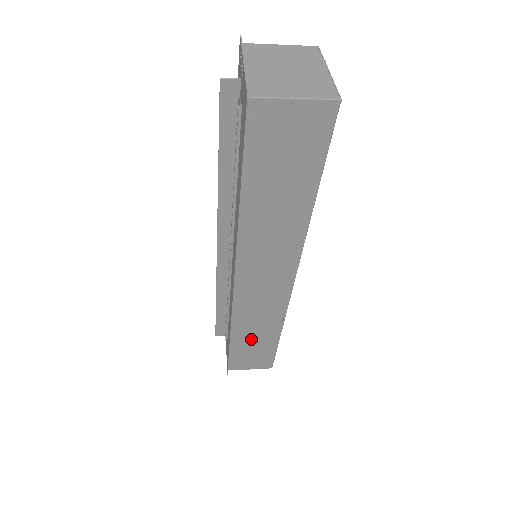
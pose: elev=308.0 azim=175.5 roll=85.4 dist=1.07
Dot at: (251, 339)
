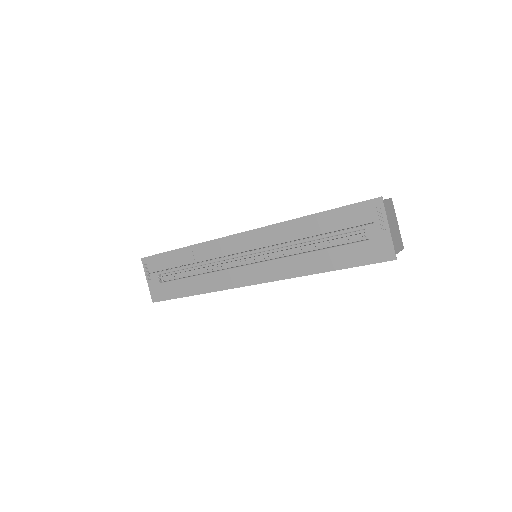
Dot at: occluded
